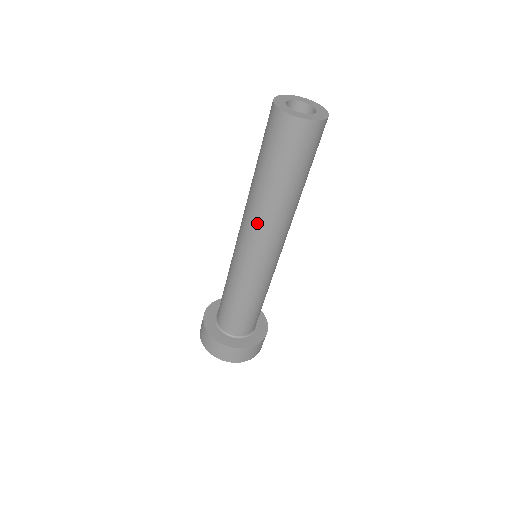
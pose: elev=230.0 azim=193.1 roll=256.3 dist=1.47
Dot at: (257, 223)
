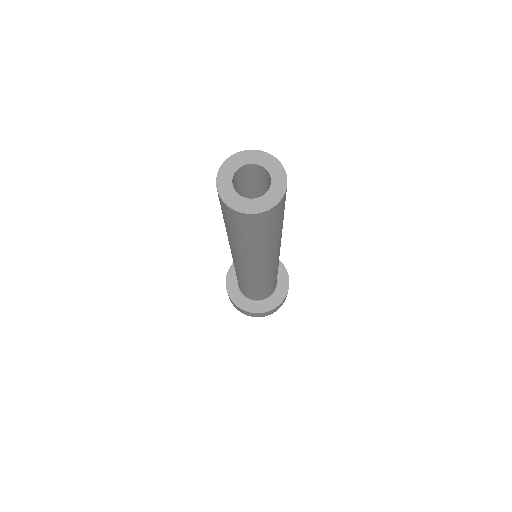
Dot at: (252, 262)
